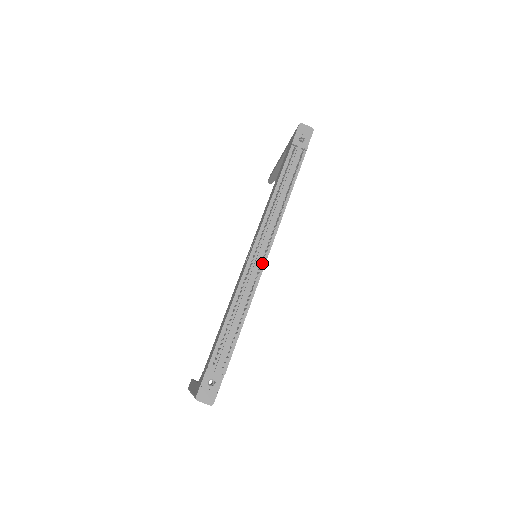
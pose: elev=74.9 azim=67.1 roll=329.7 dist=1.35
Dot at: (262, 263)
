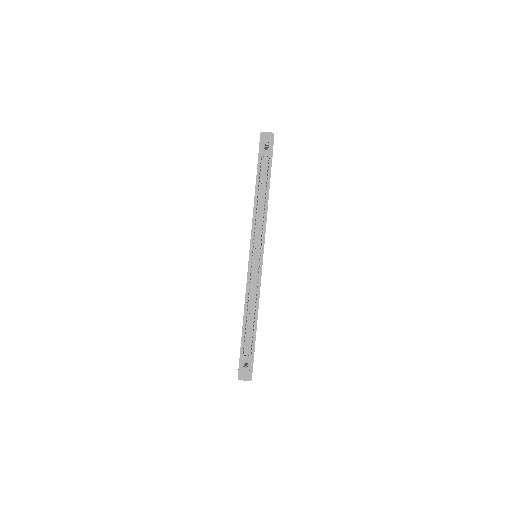
Dot at: occluded
